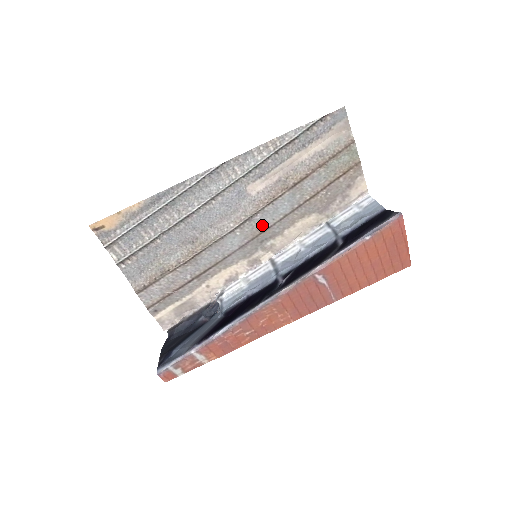
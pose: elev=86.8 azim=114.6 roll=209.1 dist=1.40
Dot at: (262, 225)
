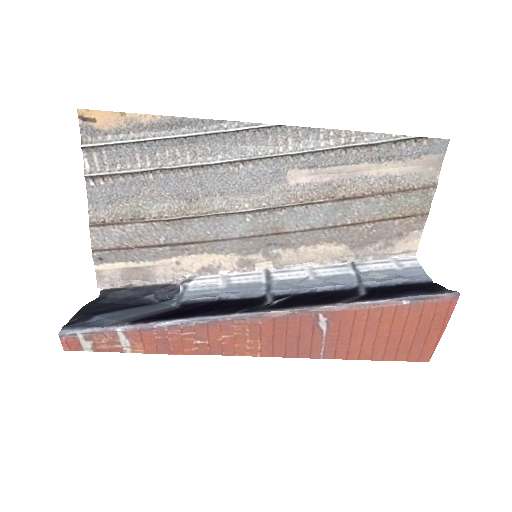
Dot at: (280, 225)
